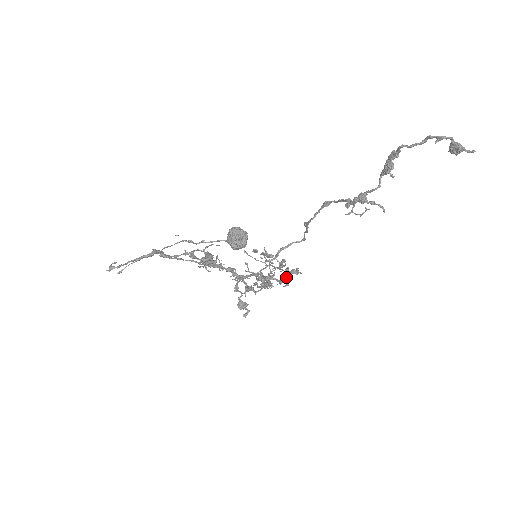
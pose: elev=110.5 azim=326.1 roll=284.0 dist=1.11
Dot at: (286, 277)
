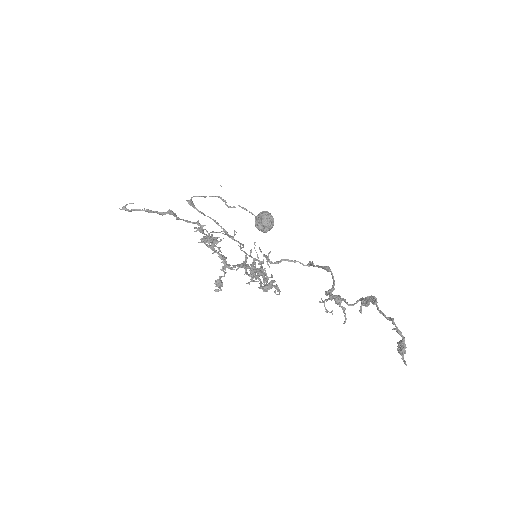
Dot at: (266, 288)
